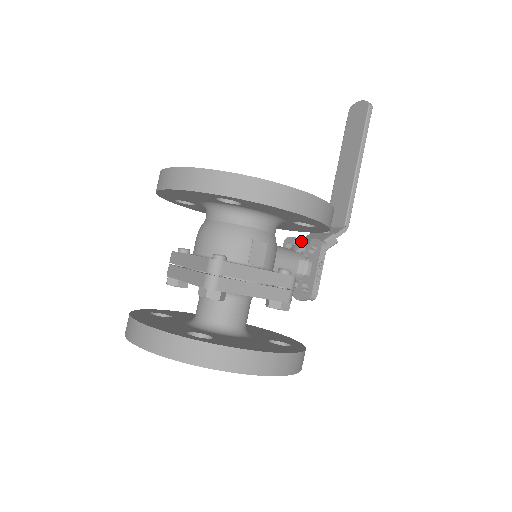
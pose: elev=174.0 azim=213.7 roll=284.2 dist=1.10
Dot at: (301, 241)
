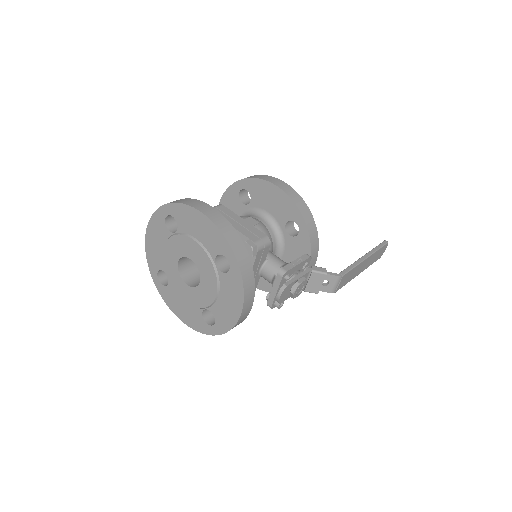
Dot at: occluded
